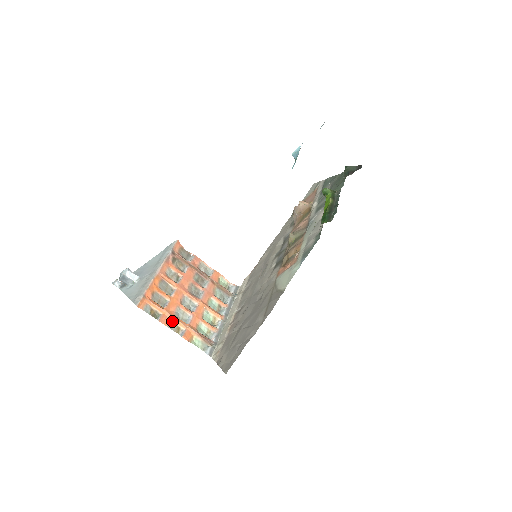
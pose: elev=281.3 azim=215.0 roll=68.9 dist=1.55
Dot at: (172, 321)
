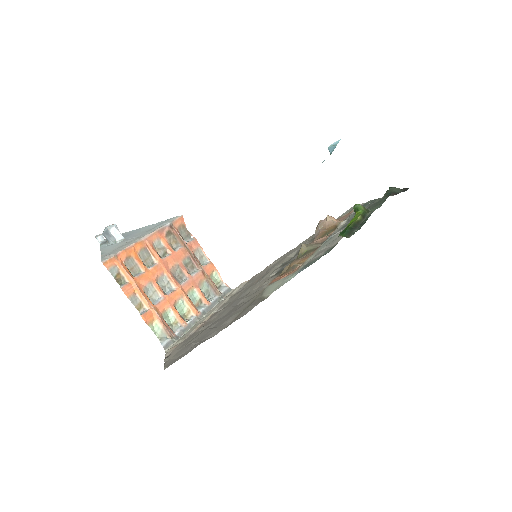
Dot at: (137, 294)
